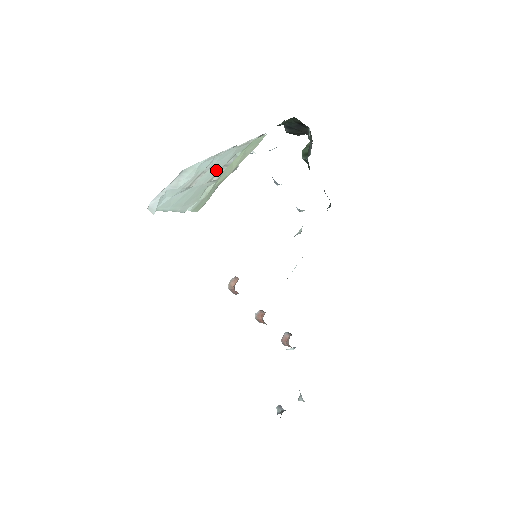
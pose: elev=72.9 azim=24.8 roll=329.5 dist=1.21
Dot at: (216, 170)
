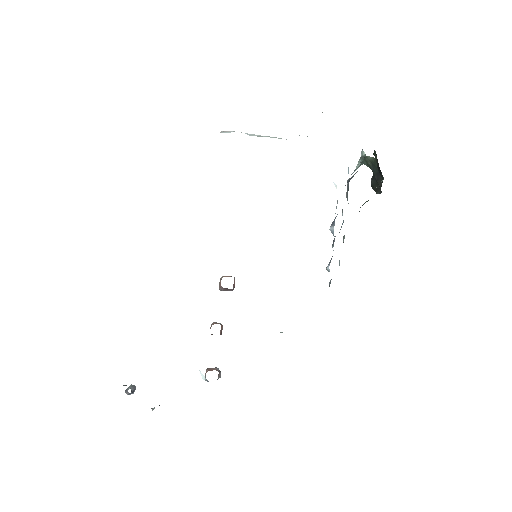
Dot at: occluded
